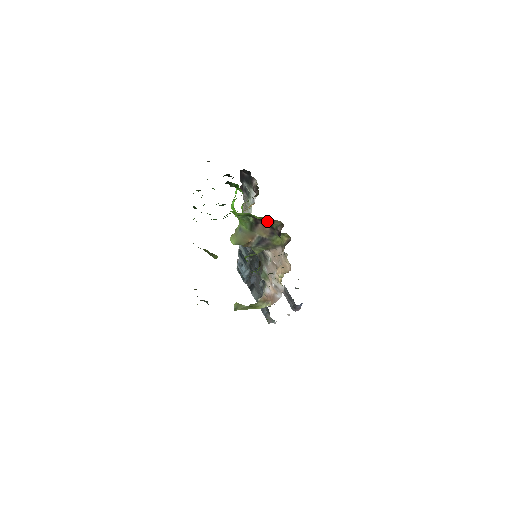
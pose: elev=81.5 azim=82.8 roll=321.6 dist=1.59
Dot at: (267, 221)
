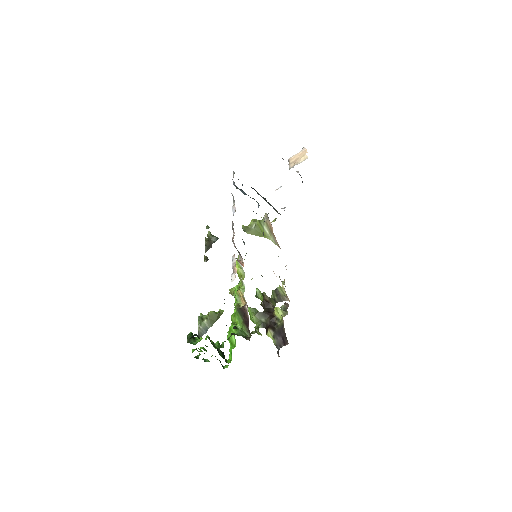
Dot at: occluded
